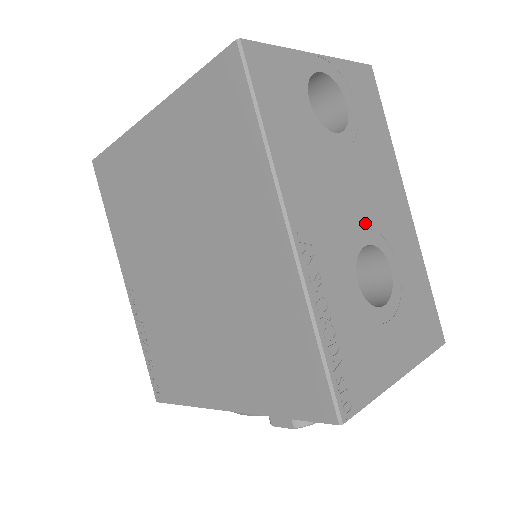
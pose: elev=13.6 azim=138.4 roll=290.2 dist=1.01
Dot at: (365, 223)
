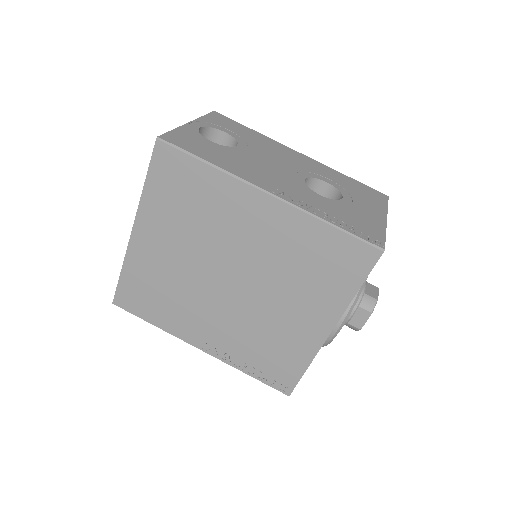
Dot at: (293, 171)
